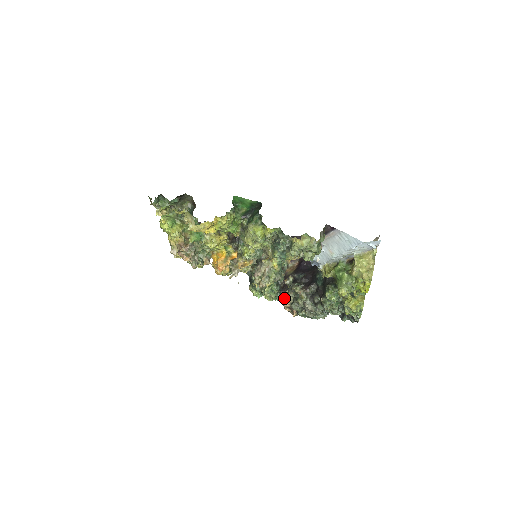
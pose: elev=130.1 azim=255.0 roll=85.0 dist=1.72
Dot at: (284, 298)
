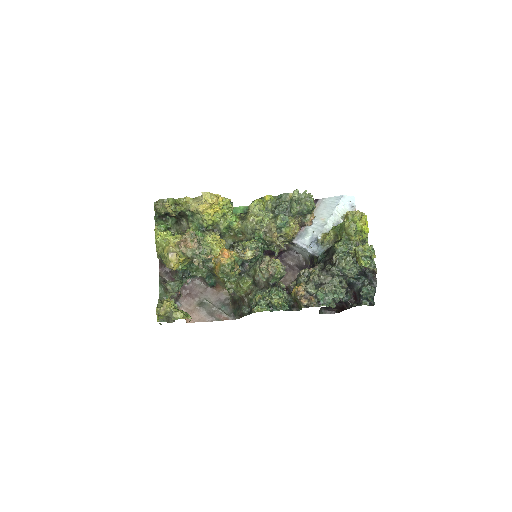
Dot at: (296, 287)
